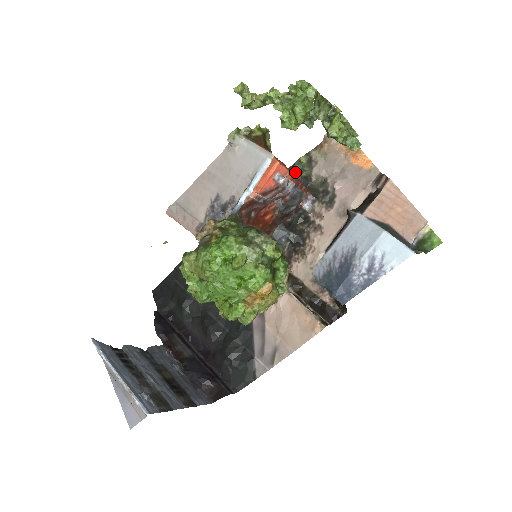
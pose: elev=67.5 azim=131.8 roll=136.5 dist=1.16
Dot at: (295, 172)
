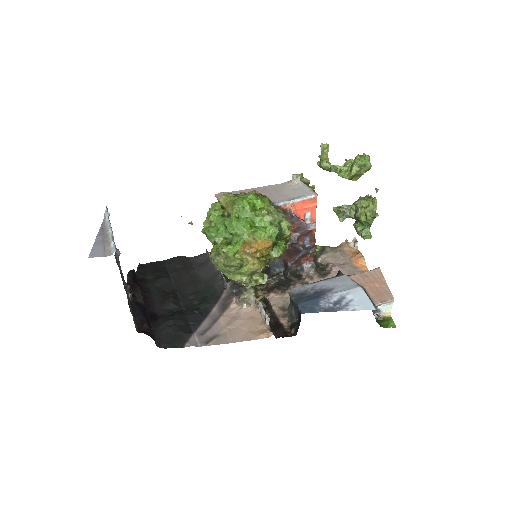
Dot at: occluded
